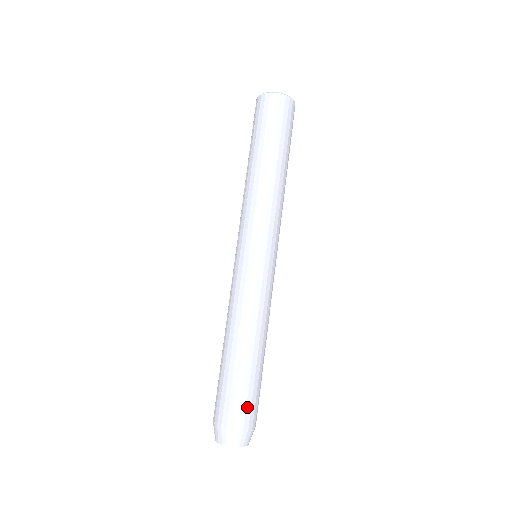
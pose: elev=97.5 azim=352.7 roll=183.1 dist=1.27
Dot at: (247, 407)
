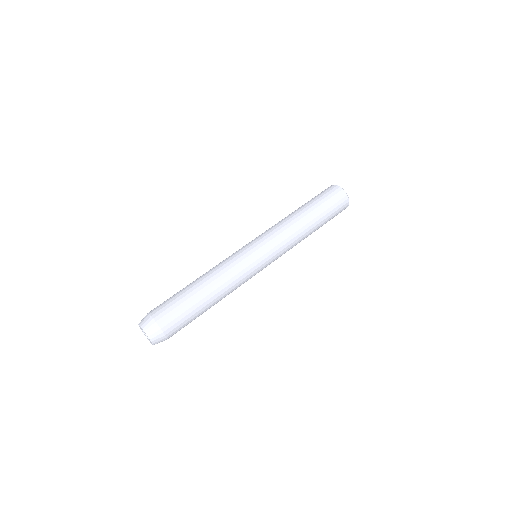
Dot at: (178, 326)
